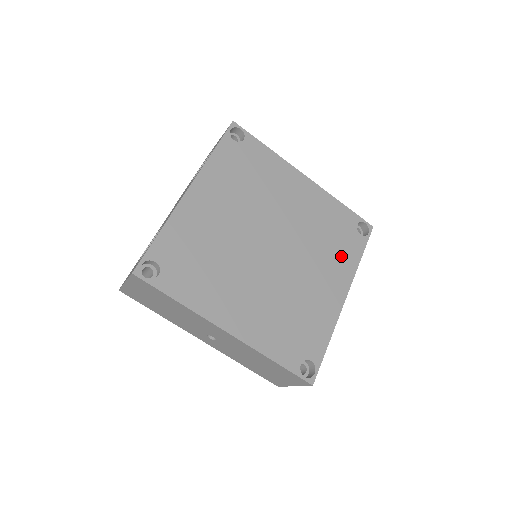
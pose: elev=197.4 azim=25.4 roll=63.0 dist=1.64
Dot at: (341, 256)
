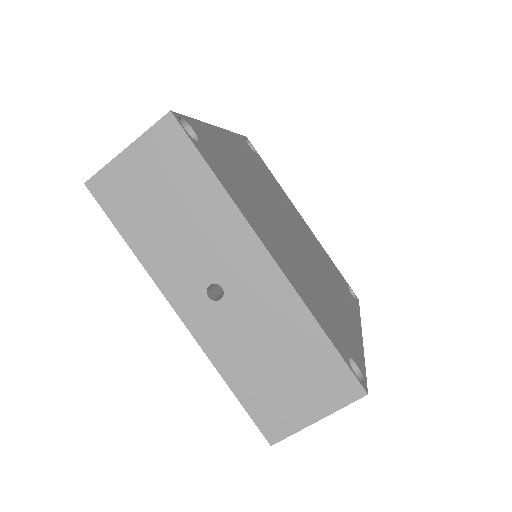
Dot at: (345, 296)
